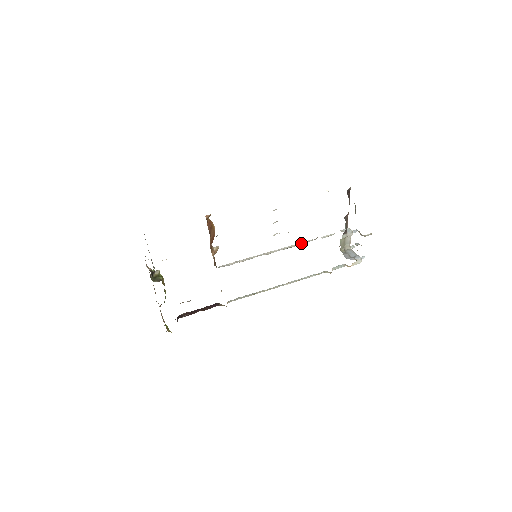
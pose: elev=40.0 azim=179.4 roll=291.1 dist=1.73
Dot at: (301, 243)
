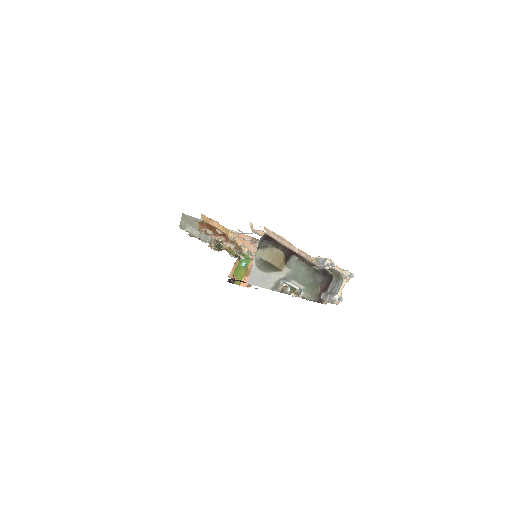
Dot at: occluded
